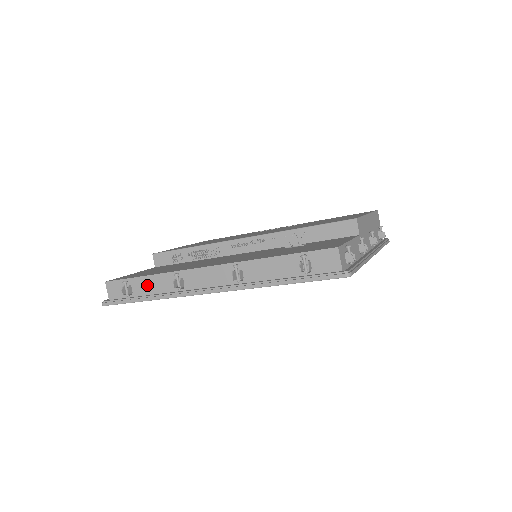
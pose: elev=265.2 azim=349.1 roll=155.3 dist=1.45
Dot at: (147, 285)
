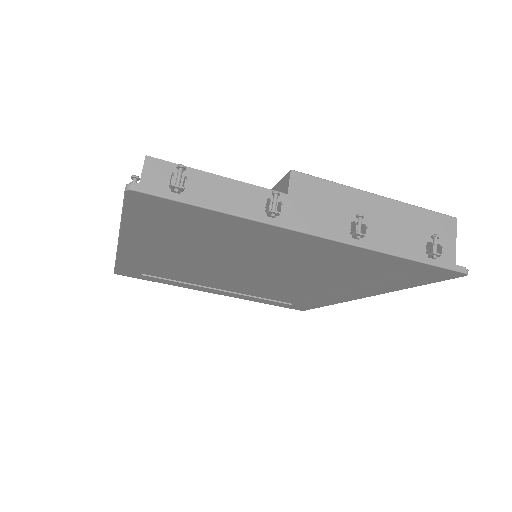
Dot at: occluded
